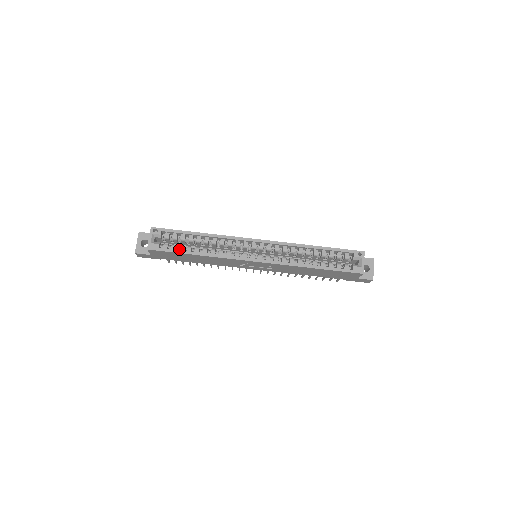
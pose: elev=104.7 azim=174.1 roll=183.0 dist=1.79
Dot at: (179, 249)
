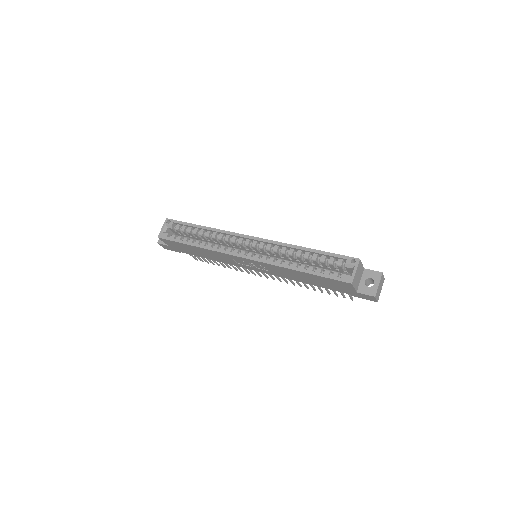
Dot at: (183, 240)
